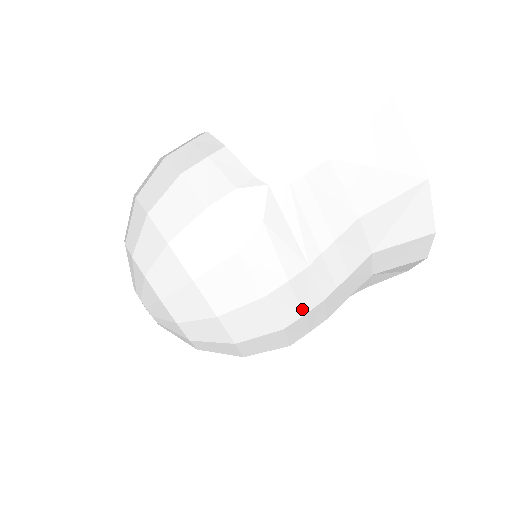
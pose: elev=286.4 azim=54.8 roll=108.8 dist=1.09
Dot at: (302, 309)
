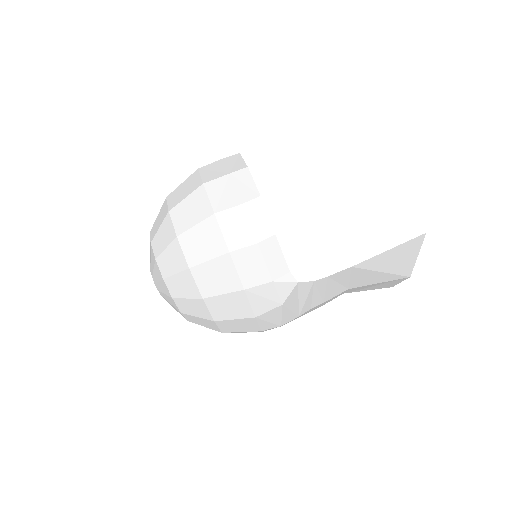
Dot at: occluded
